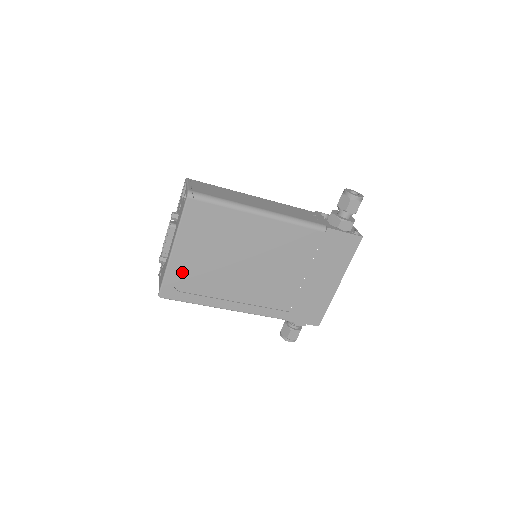
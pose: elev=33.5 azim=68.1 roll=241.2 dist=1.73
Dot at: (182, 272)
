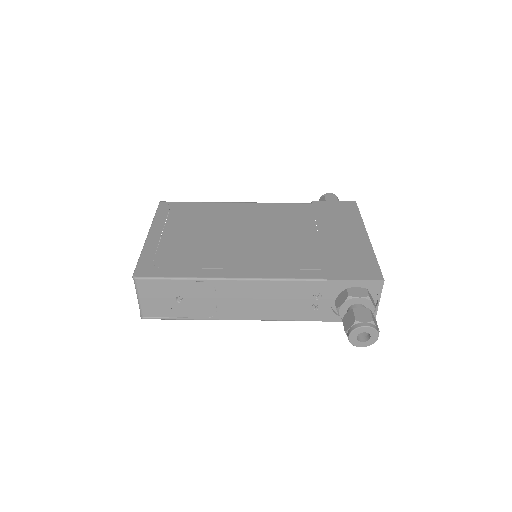
Dot at: (162, 251)
